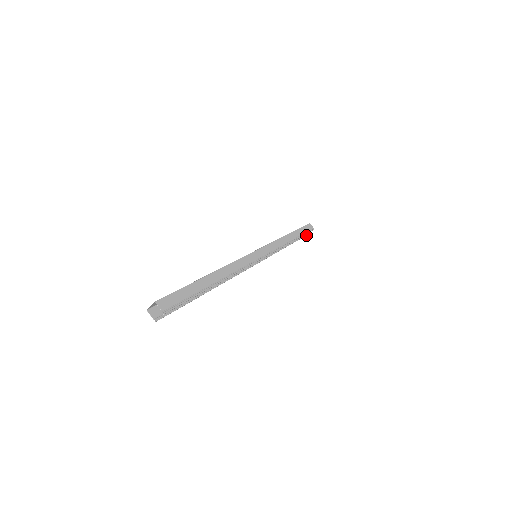
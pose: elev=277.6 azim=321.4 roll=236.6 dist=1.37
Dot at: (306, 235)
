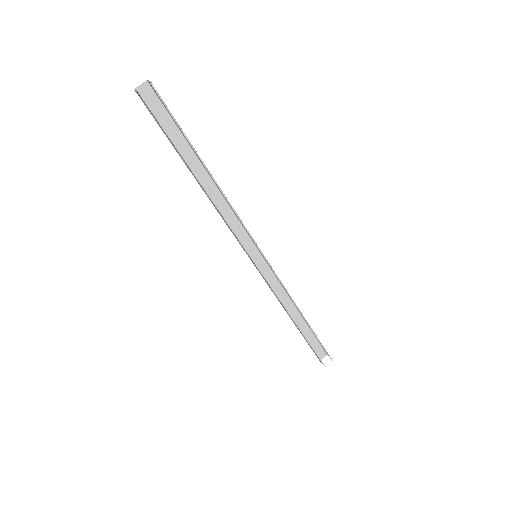
Dot at: (321, 360)
